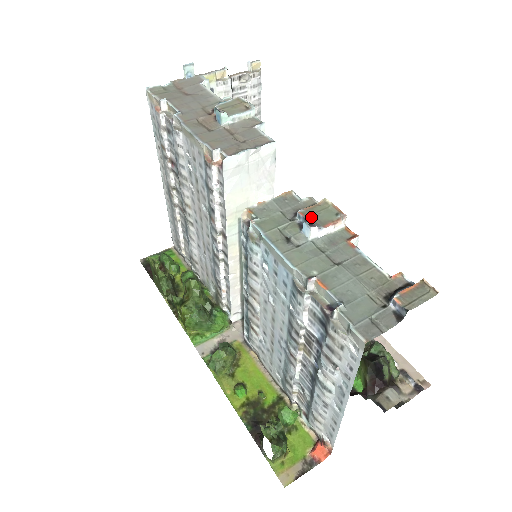
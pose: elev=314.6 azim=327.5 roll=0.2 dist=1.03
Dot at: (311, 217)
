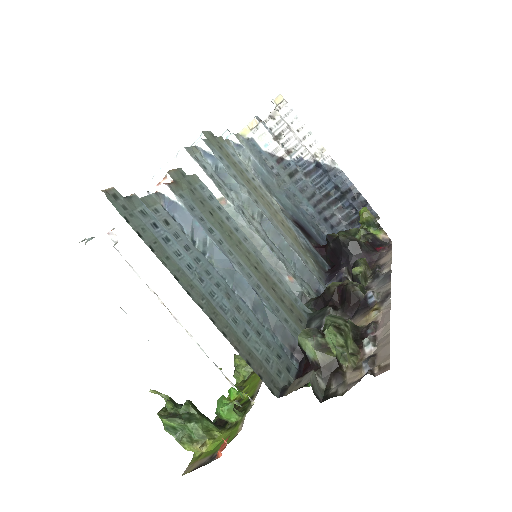
Dot at: occluded
